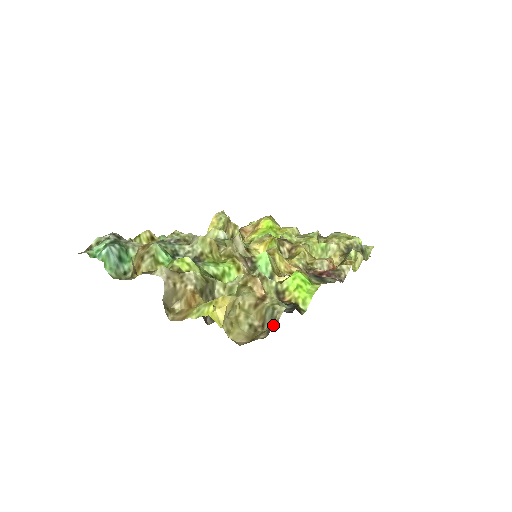
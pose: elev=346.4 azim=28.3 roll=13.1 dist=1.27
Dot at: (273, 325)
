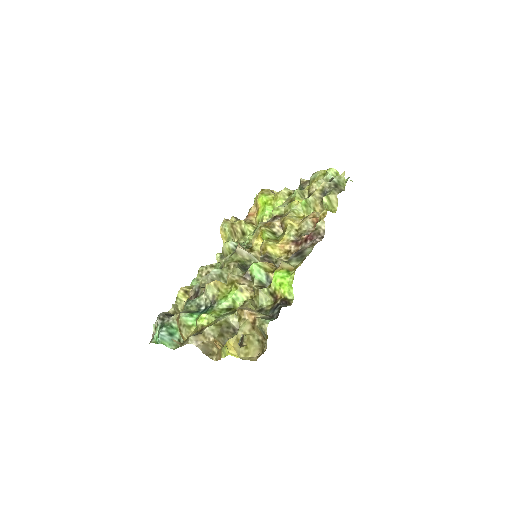
Dot at: occluded
